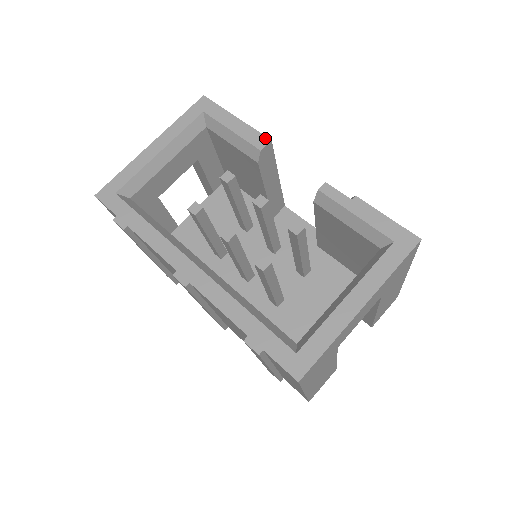
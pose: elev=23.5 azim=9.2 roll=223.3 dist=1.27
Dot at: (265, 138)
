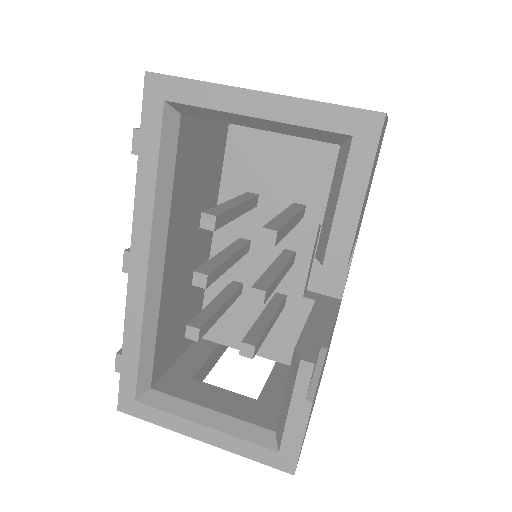
Dot at: (345, 261)
